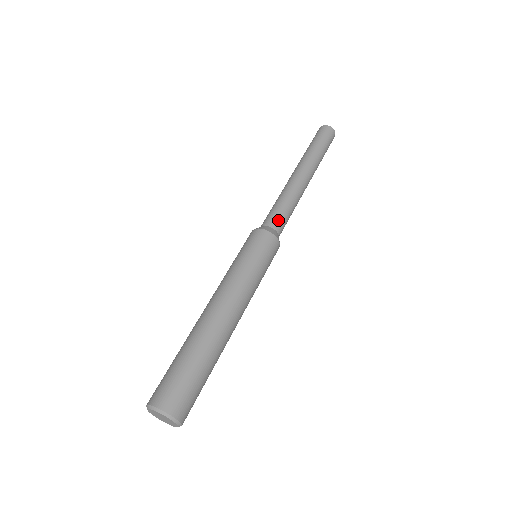
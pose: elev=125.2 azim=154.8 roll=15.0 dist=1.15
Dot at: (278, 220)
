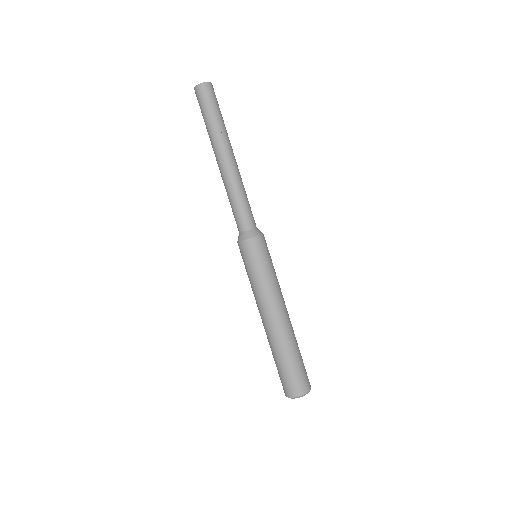
Dot at: (253, 218)
